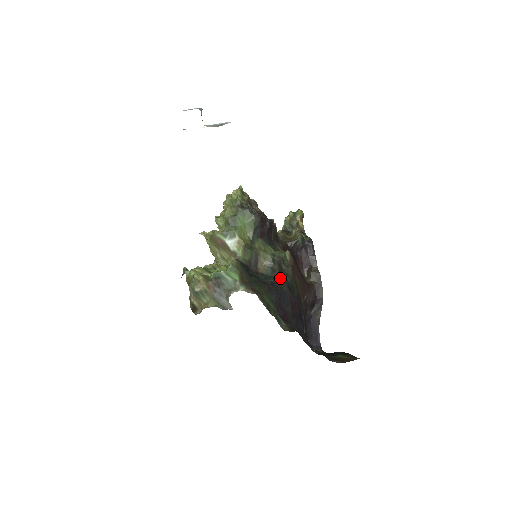
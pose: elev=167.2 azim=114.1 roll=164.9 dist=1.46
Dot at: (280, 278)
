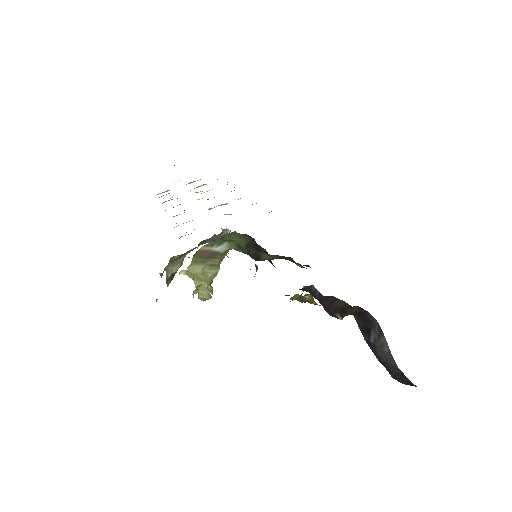
Dot at: occluded
